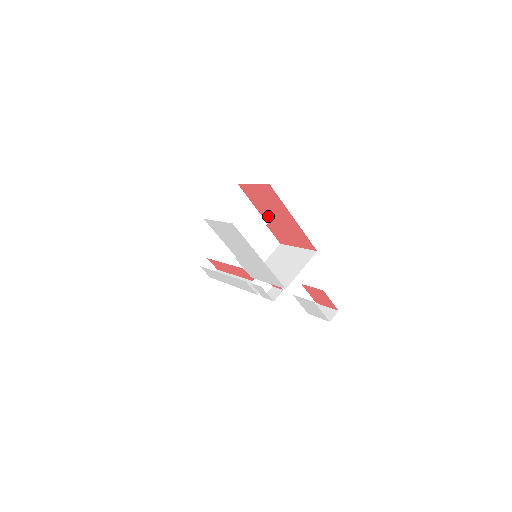
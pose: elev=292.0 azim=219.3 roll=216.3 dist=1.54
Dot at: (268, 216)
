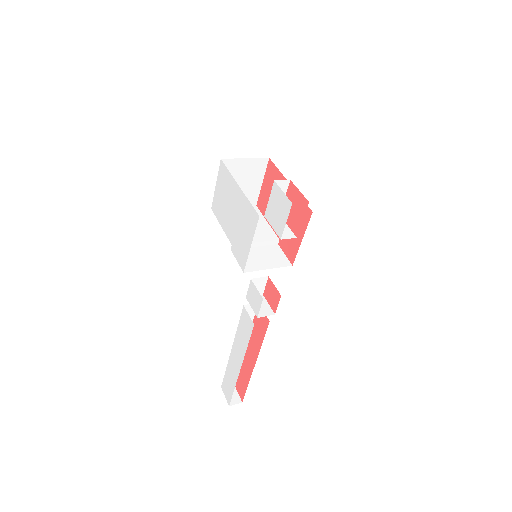
Dot at: occluded
